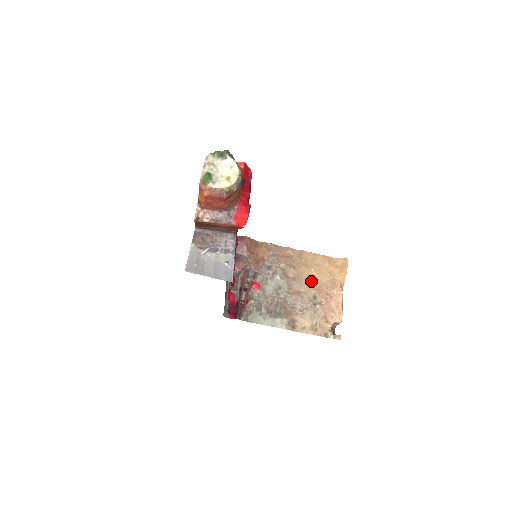
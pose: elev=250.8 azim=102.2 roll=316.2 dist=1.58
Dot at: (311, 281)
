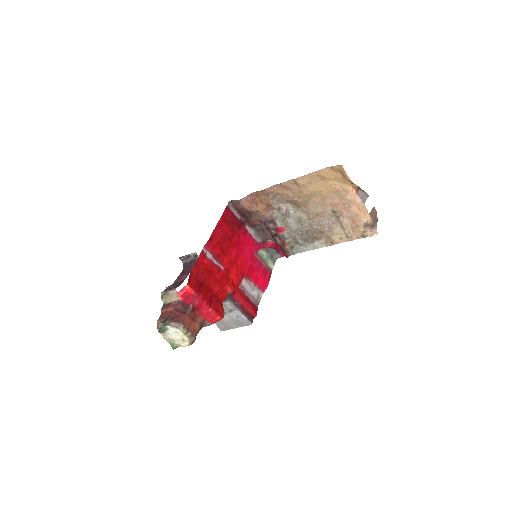
Dot at: (322, 200)
